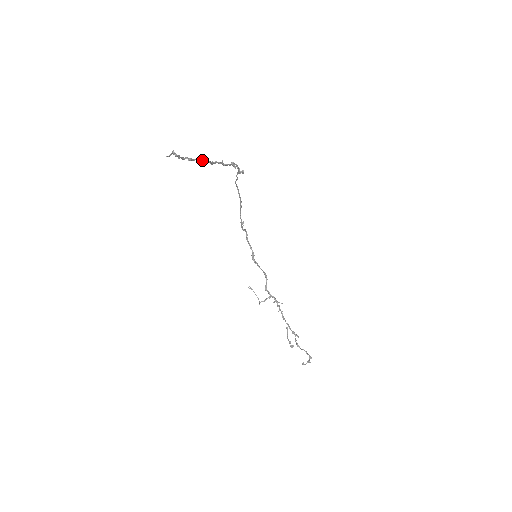
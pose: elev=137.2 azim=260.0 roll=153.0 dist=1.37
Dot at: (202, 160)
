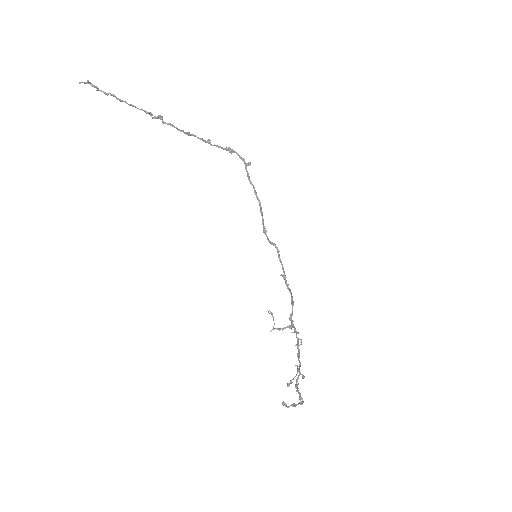
Dot at: (155, 117)
